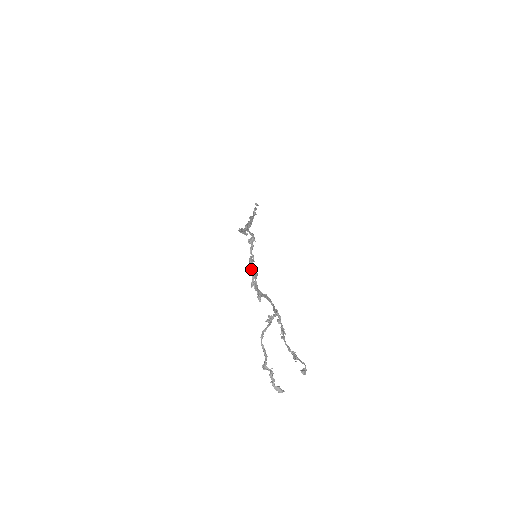
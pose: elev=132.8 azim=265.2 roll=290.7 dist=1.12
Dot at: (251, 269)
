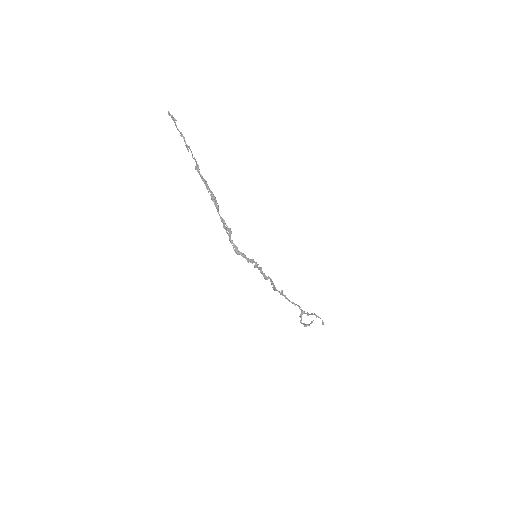
Dot at: occluded
